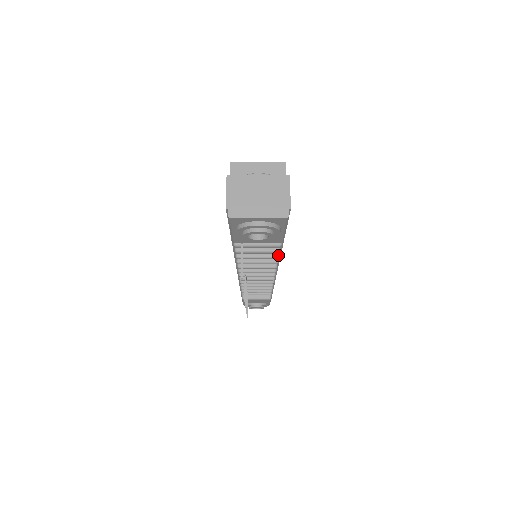
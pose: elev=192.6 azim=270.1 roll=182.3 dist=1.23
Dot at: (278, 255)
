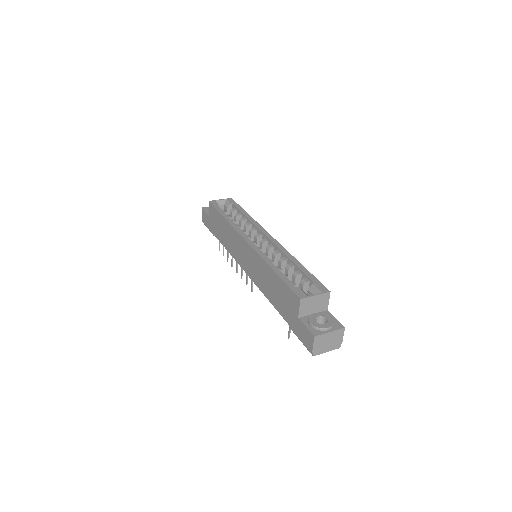
Dot at: occluded
